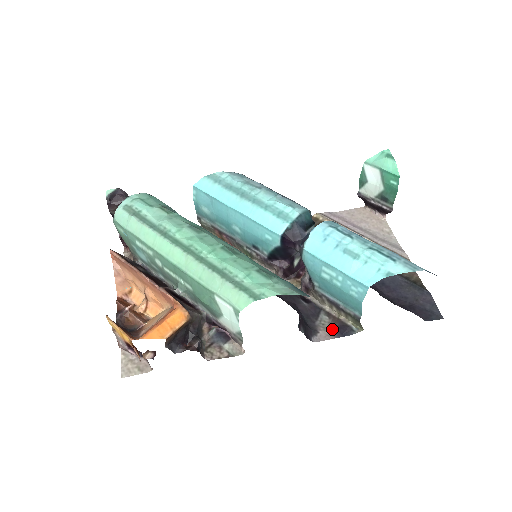
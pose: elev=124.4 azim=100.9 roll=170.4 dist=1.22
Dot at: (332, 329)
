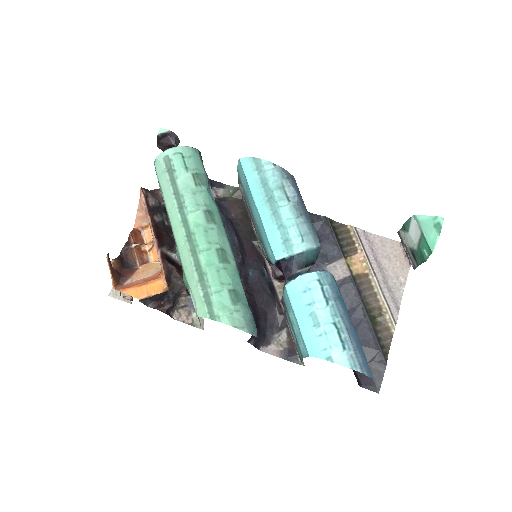
Dot at: (283, 348)
